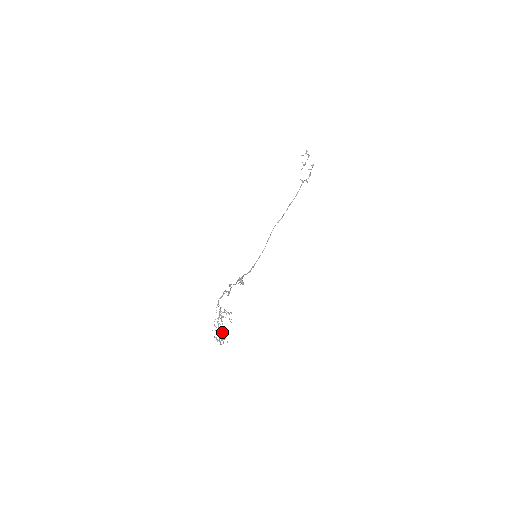
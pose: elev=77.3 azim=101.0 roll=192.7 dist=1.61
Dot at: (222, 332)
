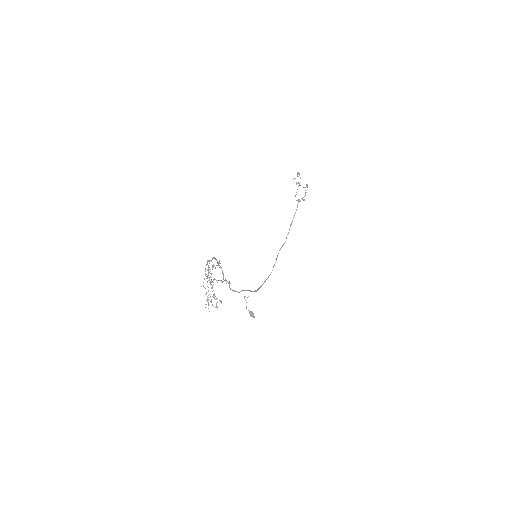
Dot at: occluded
